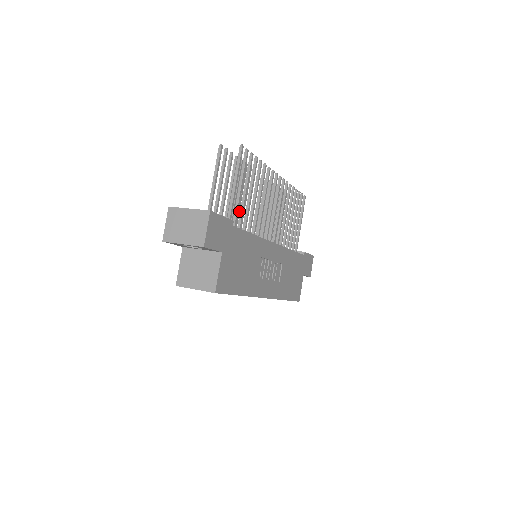
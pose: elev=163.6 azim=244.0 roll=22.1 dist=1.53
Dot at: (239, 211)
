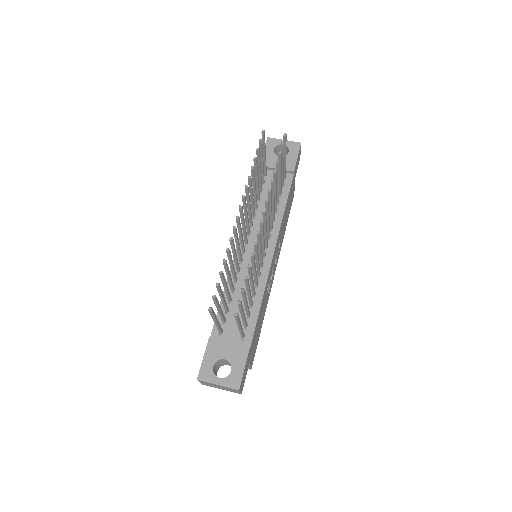
Dot at: (234, 271)
